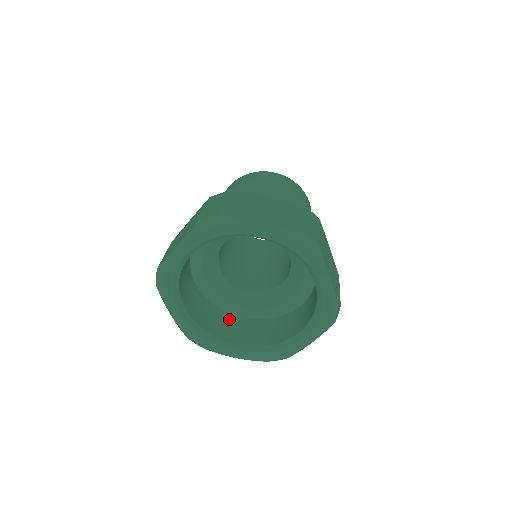
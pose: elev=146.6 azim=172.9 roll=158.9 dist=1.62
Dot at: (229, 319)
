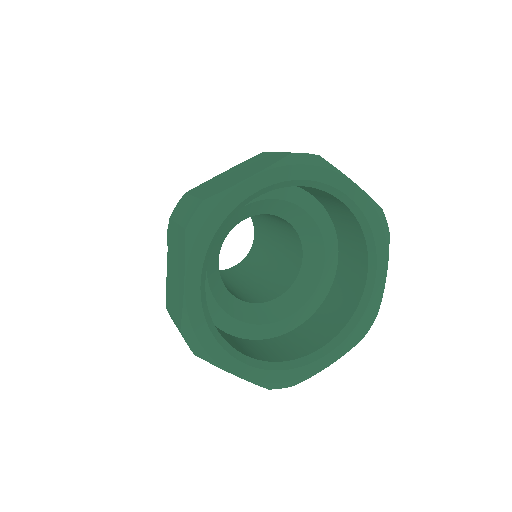
Dot at: (287, 339)
